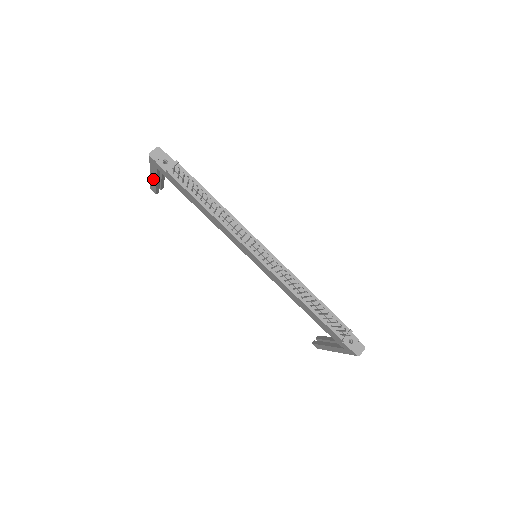
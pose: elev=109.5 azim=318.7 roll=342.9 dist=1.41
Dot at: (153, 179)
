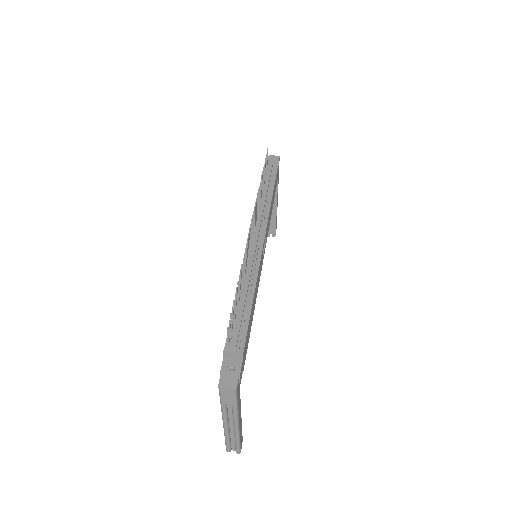
Dot at: occluded
